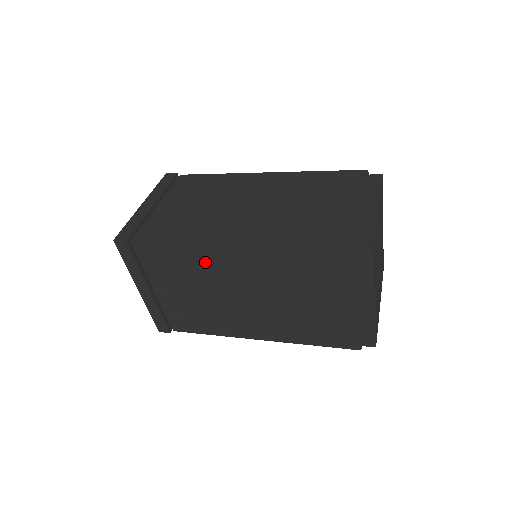
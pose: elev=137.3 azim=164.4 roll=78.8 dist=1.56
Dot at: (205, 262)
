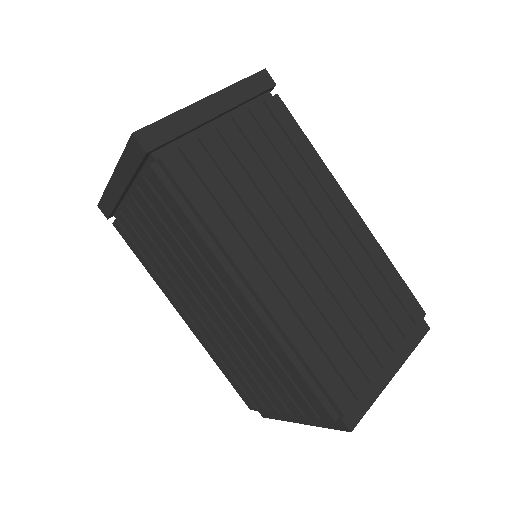
Dot at: (205, 261)
